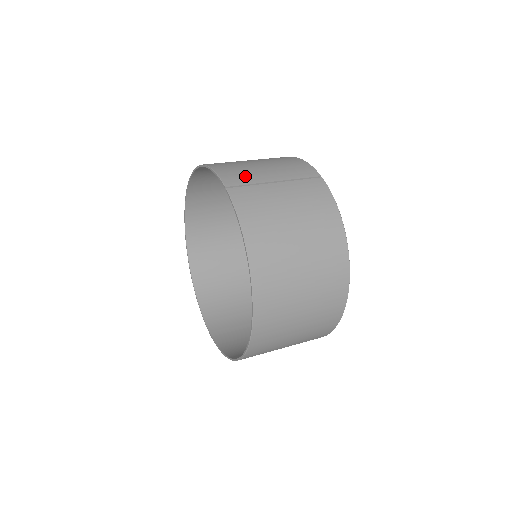
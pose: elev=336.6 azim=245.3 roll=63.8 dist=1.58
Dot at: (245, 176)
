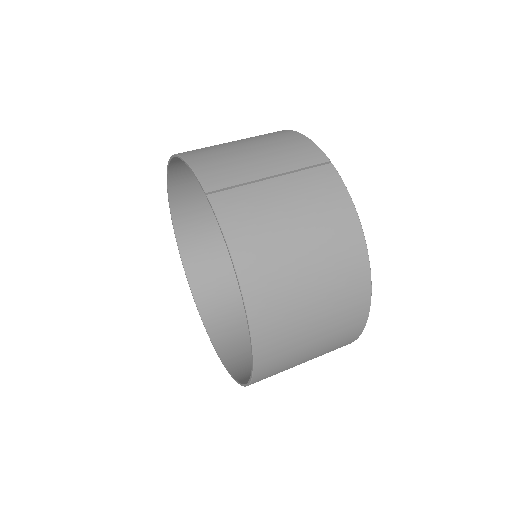
Dot at: (231, 173)
